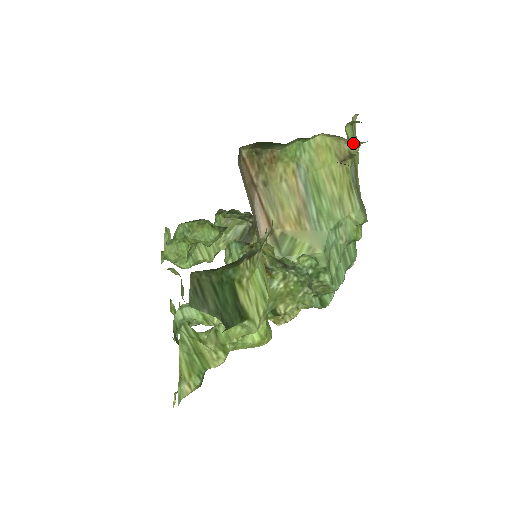
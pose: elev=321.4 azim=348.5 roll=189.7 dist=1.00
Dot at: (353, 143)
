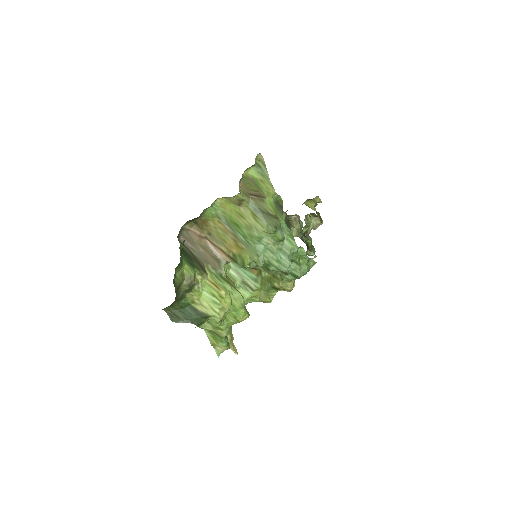
Dot at: (234, 196)
